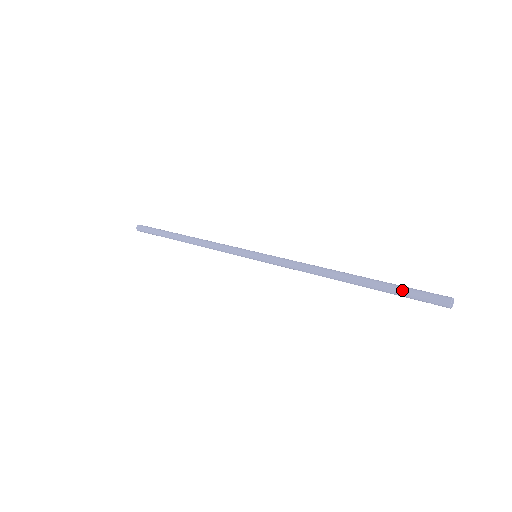
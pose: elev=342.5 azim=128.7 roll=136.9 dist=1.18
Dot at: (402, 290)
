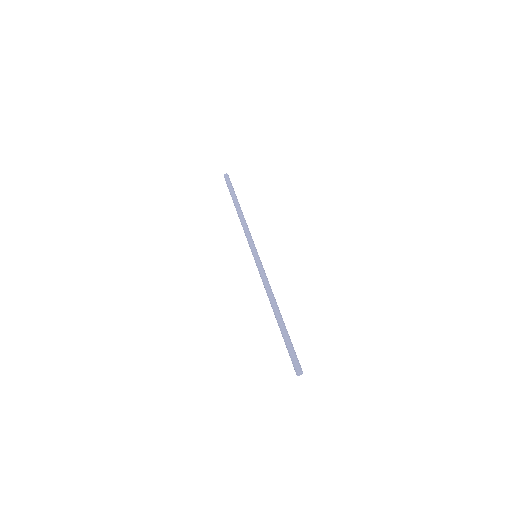
Dot at: (289, 345)
